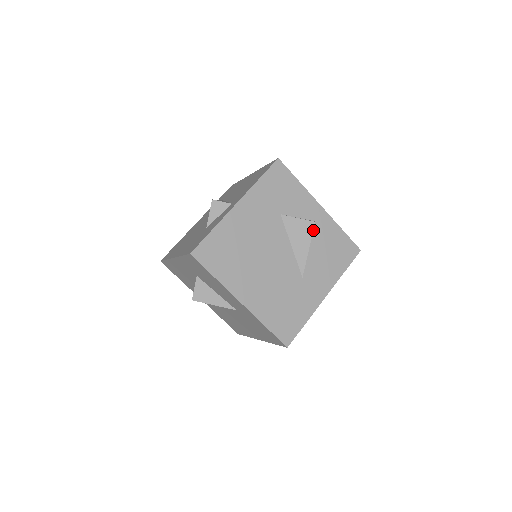
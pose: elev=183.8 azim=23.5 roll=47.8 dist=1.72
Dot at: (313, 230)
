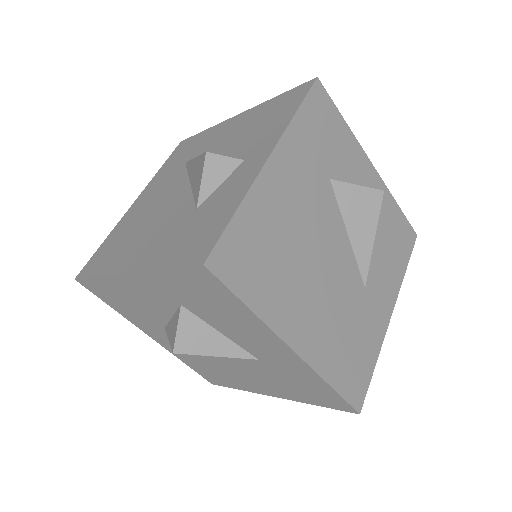
Dot at: occluded
